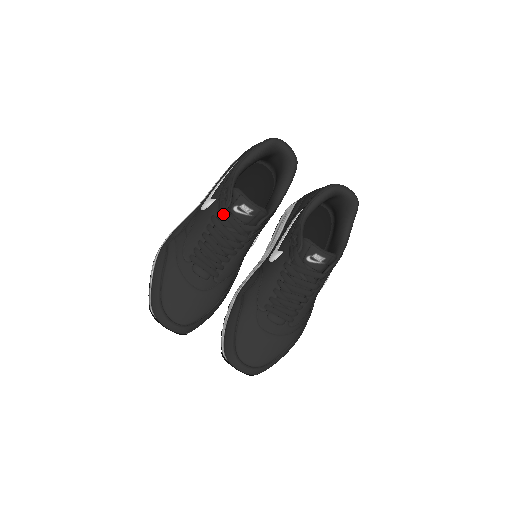
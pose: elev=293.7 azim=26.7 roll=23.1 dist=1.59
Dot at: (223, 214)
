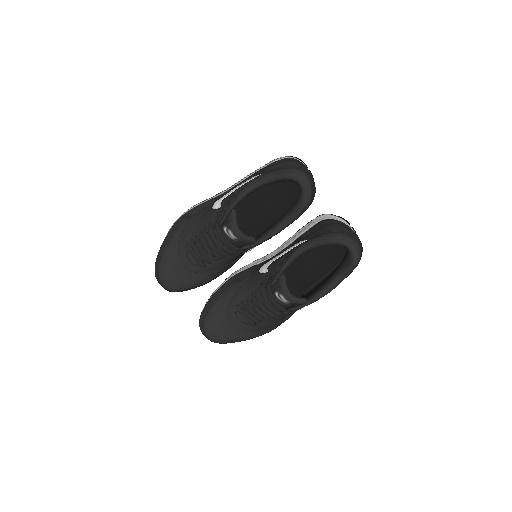
Dot at: occluded
